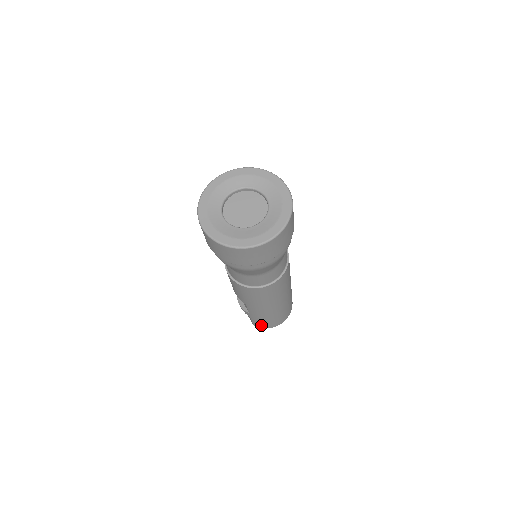
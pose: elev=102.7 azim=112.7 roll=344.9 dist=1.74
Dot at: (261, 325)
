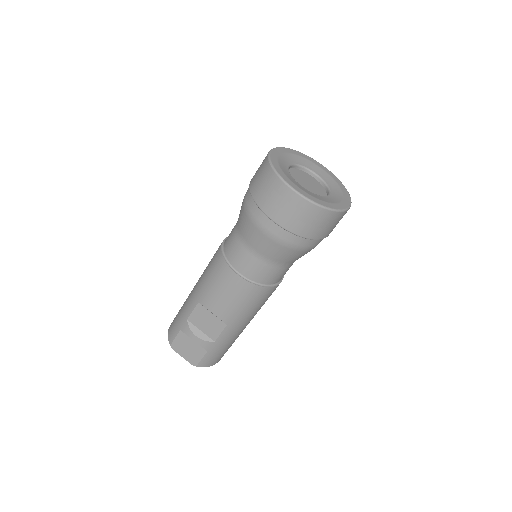
Dot at: (210, 361)
